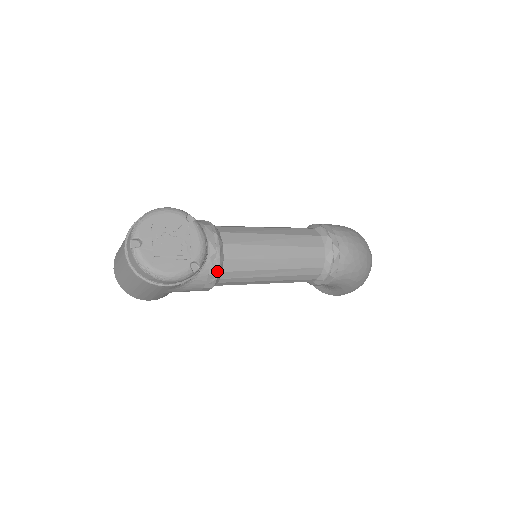
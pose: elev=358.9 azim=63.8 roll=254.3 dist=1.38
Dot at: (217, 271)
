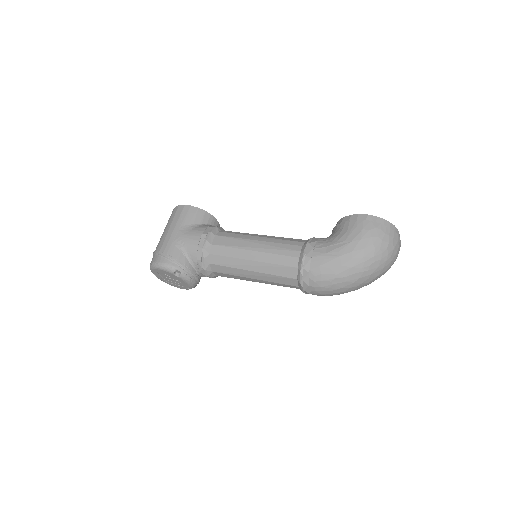
Dot at: (215, 277)
